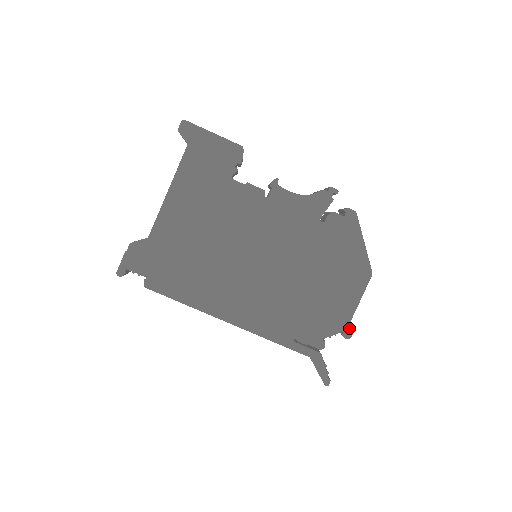
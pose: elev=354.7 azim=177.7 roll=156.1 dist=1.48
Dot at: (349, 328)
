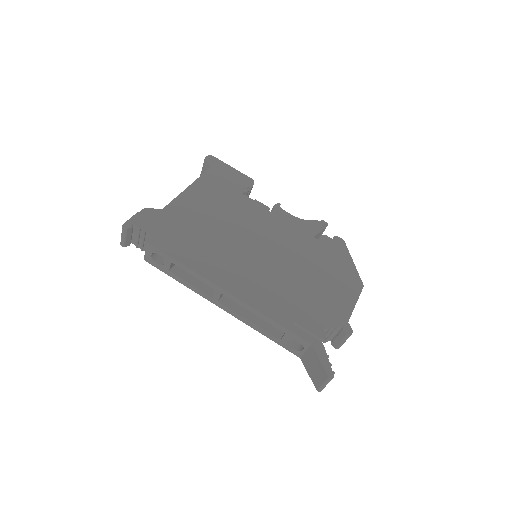
Dot at: (348, 325)
